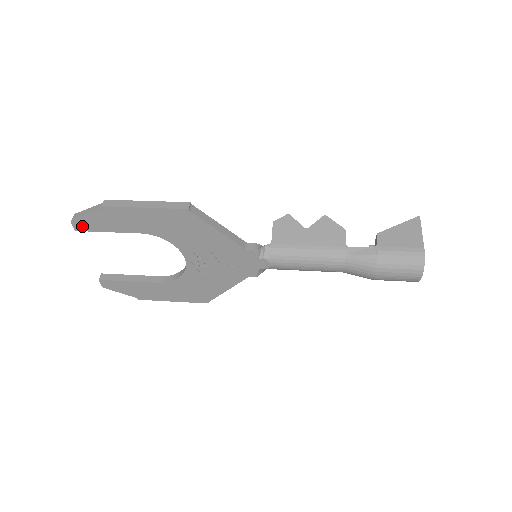
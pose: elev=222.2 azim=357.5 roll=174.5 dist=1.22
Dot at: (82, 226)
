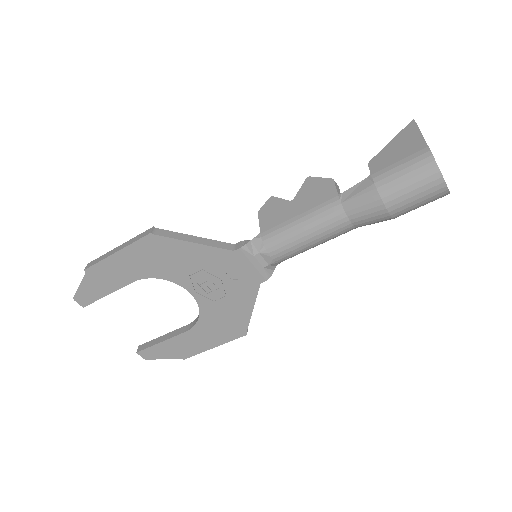
Dot at: (85, 300)
